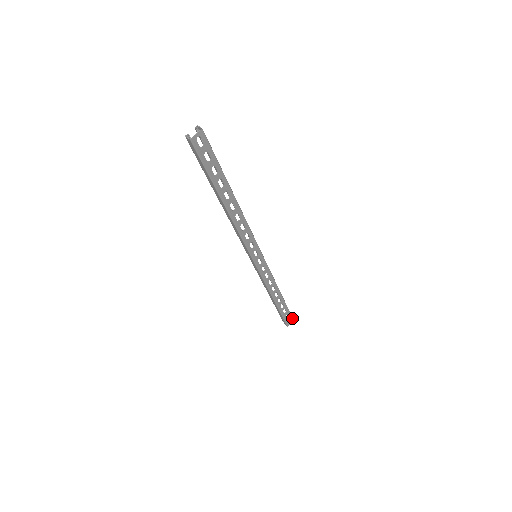
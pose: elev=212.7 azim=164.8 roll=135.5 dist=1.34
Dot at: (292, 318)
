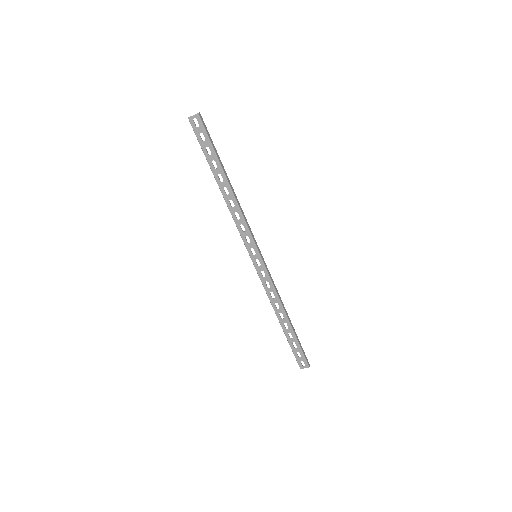
Dot at: (307, 363)
